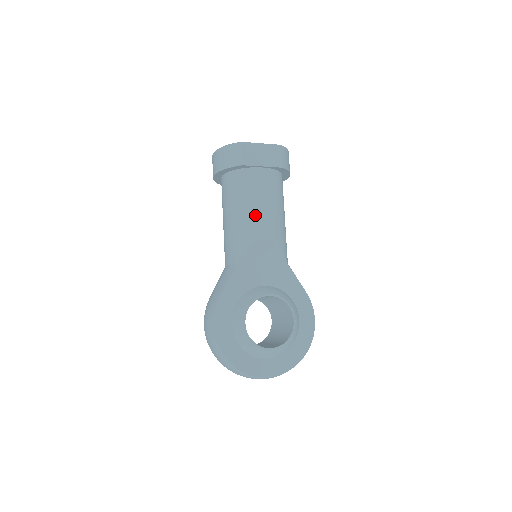
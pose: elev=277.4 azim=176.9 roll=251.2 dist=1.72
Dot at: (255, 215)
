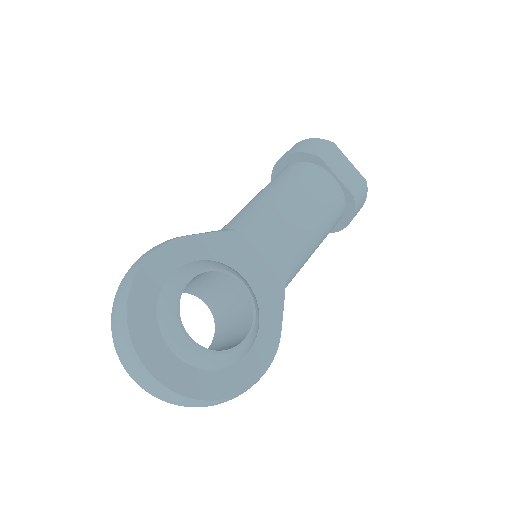
Dot at: (295, 204)
